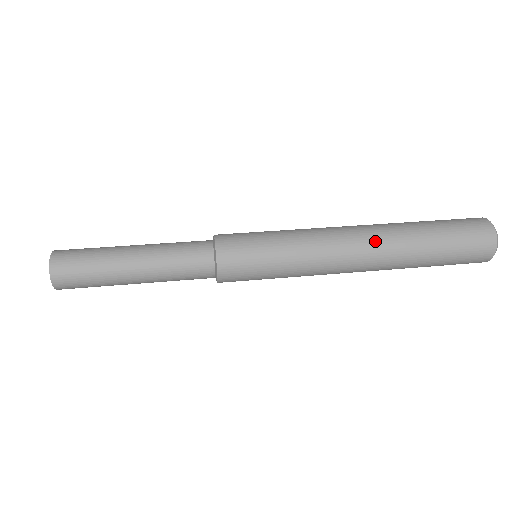
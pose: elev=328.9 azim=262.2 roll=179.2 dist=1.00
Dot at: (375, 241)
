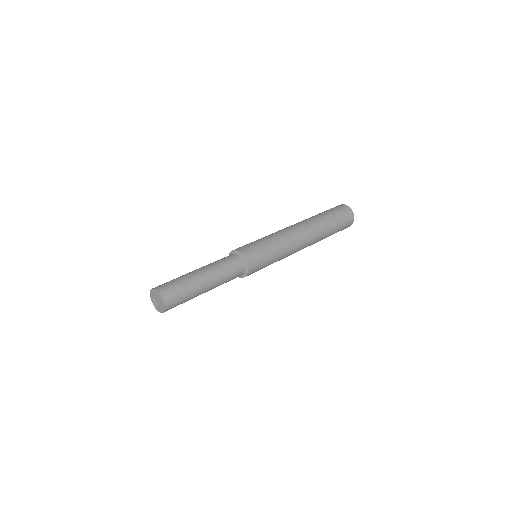
Dot at: (311, 233)
